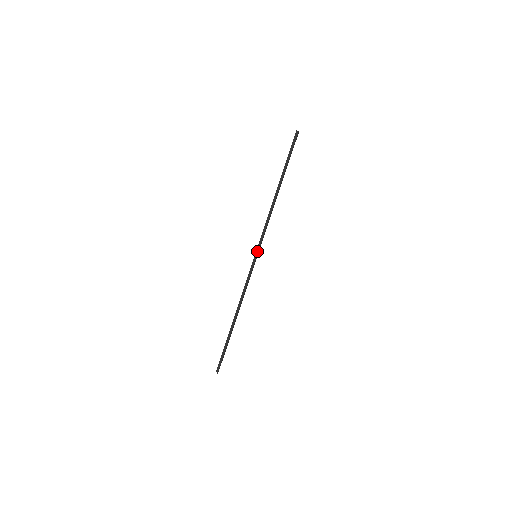
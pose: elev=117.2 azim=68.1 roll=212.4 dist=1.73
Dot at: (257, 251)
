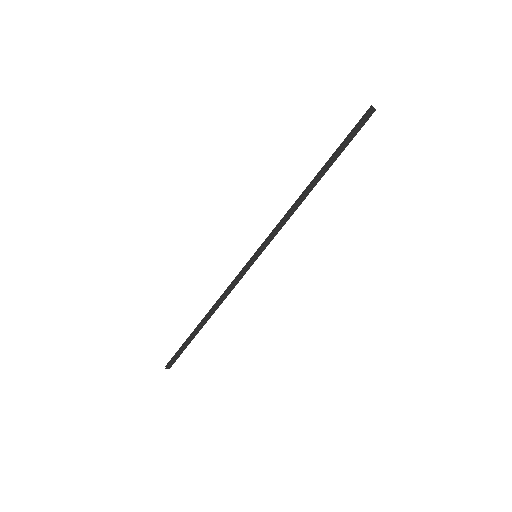
Dot at: (258, 250)
